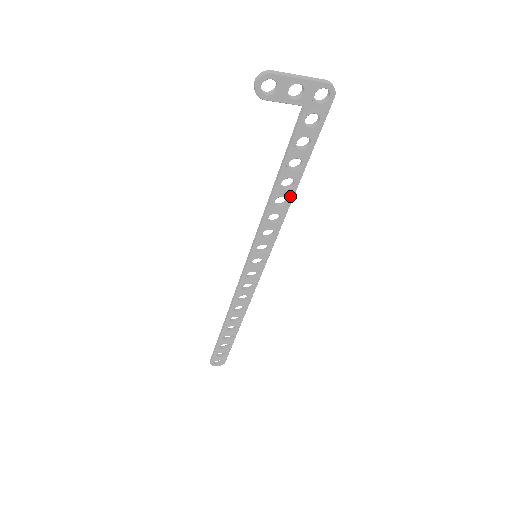
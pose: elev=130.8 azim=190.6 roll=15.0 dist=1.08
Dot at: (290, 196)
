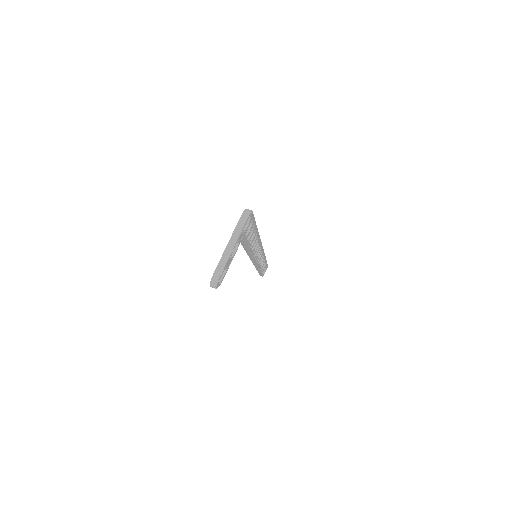
Dot at: (257, 237)
